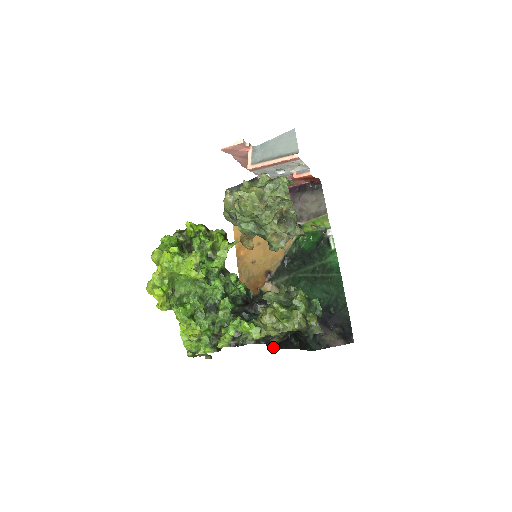
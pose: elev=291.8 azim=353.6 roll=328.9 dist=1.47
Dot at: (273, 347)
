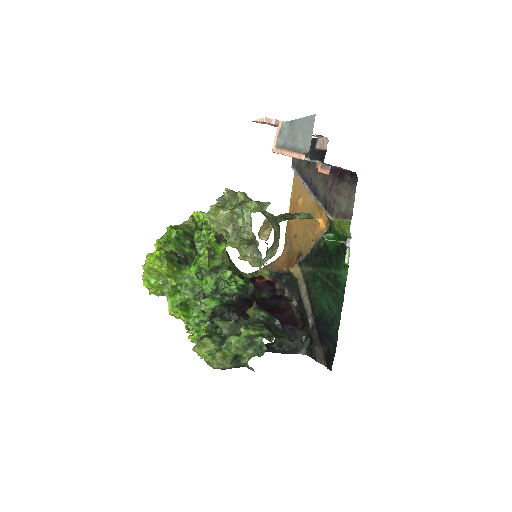
Dot at: occluded
